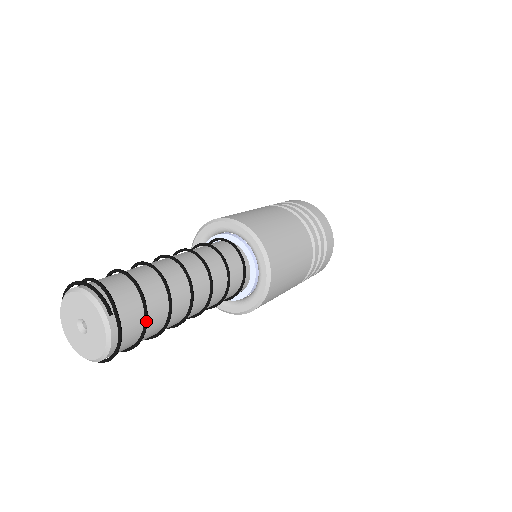
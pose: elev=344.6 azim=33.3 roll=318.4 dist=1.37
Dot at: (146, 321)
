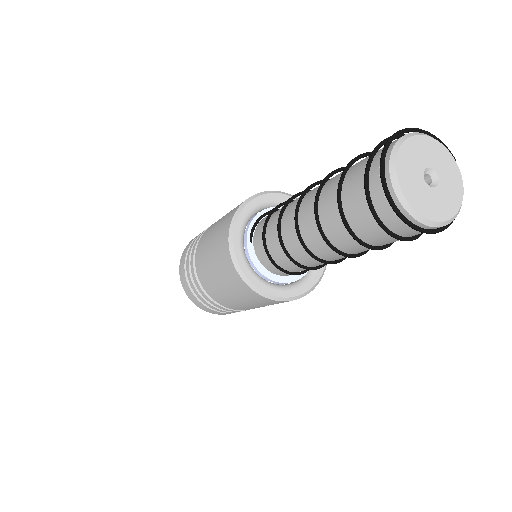
Dot at: occluded
